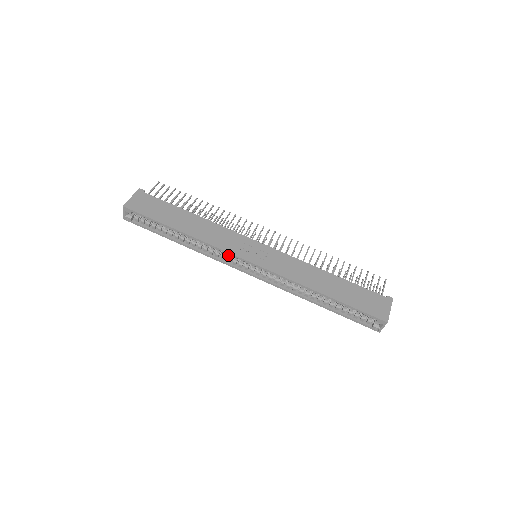
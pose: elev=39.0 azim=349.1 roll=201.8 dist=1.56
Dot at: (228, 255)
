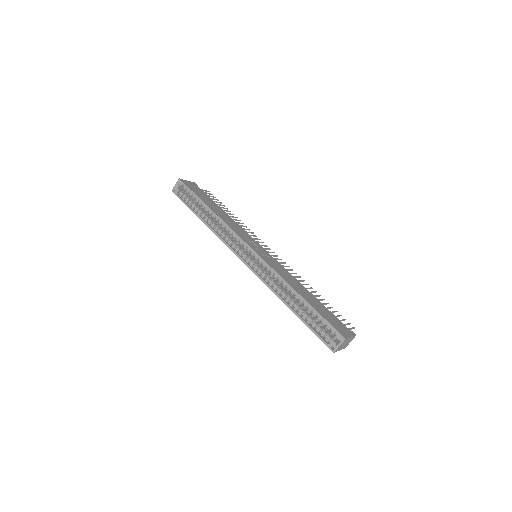
Dot at: (235, 243)
